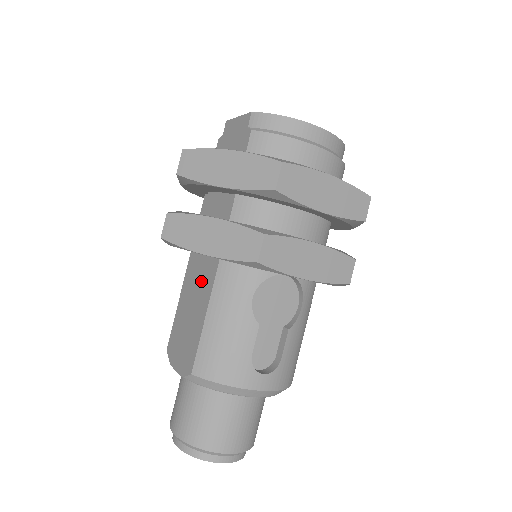
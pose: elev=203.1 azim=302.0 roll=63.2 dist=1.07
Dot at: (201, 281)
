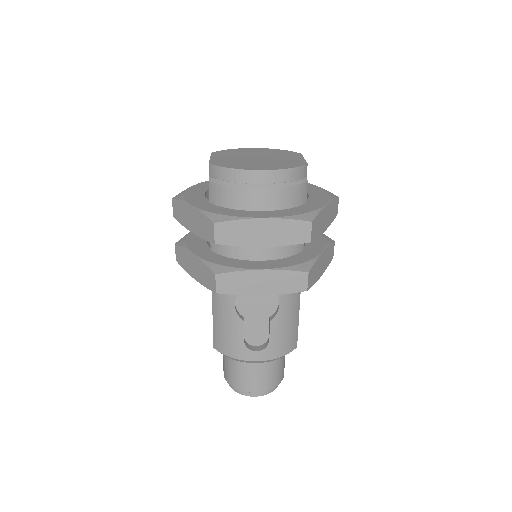
Dot at: occluded
